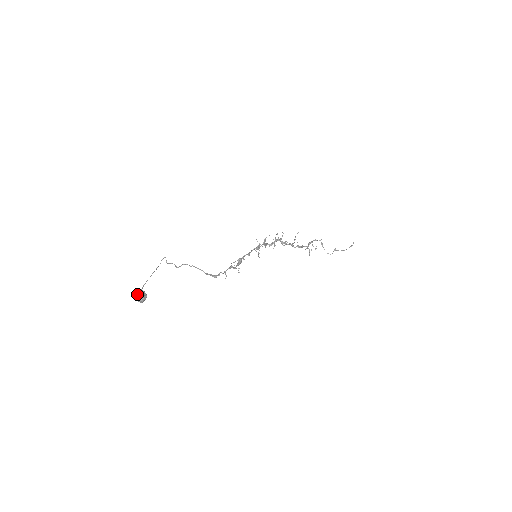
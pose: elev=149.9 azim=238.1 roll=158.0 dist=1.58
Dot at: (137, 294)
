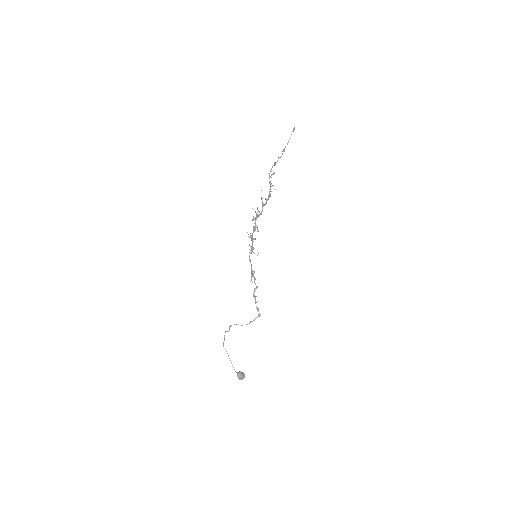
Dot at: occluded
